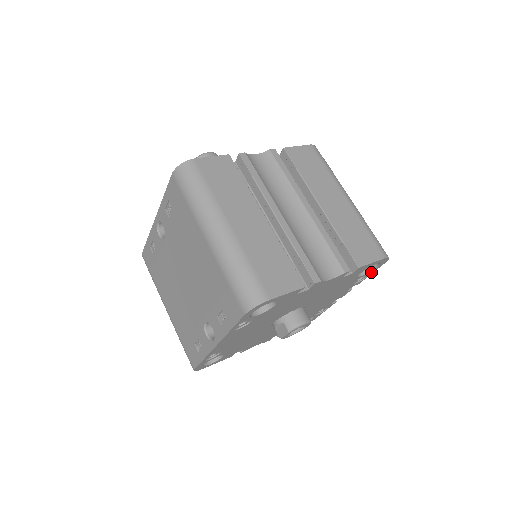
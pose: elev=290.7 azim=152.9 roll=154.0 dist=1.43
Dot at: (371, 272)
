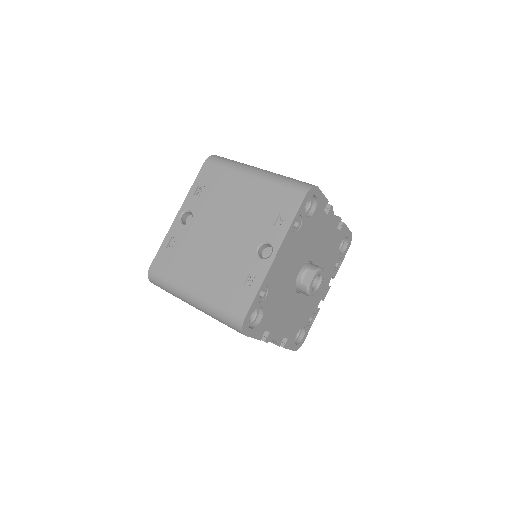
Dot at: (342, 258)
